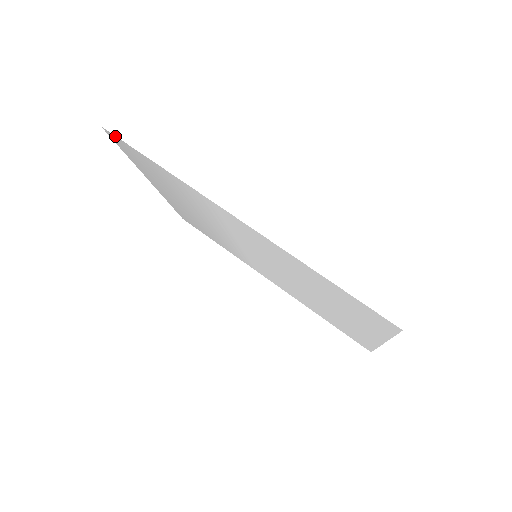
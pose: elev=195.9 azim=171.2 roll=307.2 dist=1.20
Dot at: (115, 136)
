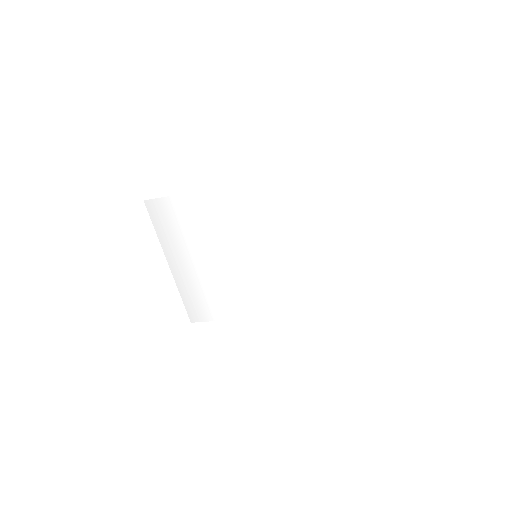
Dot at: (154, 200)
